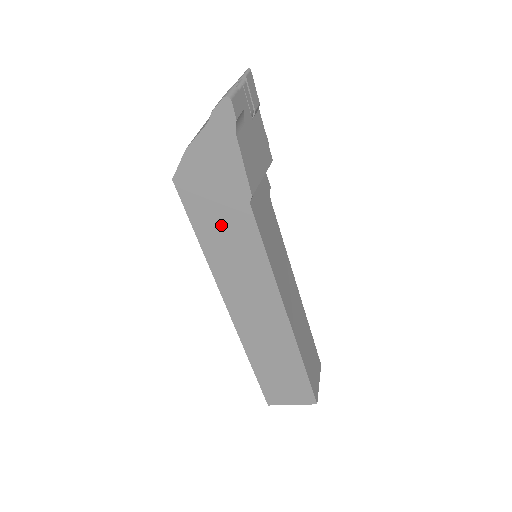
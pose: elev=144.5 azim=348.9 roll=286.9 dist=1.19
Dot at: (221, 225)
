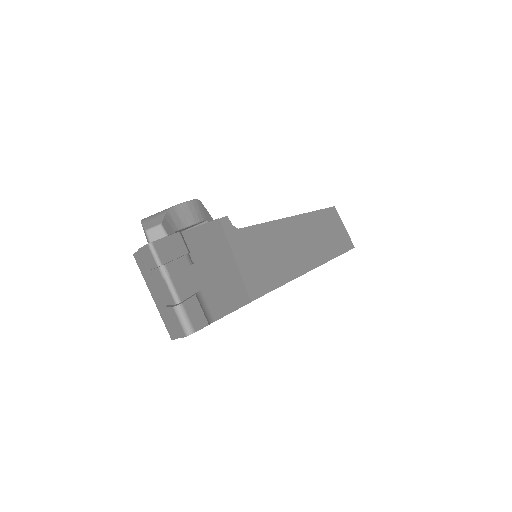
Dot at: occluded
